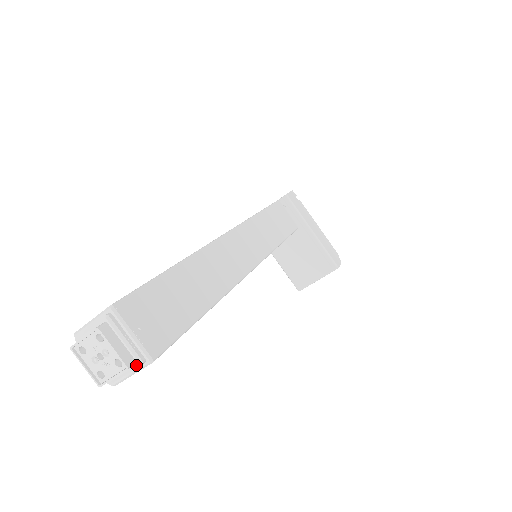
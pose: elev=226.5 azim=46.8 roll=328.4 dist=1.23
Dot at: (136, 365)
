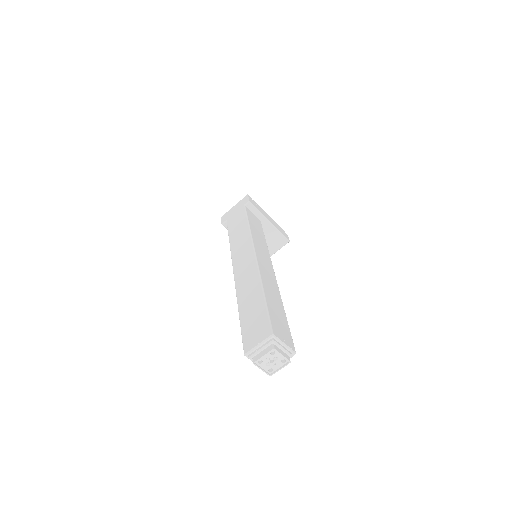
Dot at: (289, 358)
